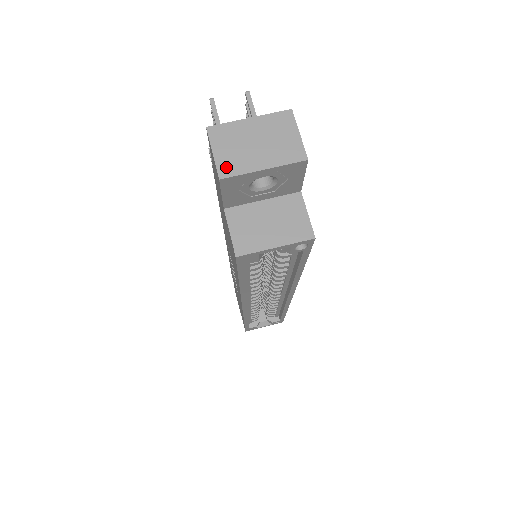
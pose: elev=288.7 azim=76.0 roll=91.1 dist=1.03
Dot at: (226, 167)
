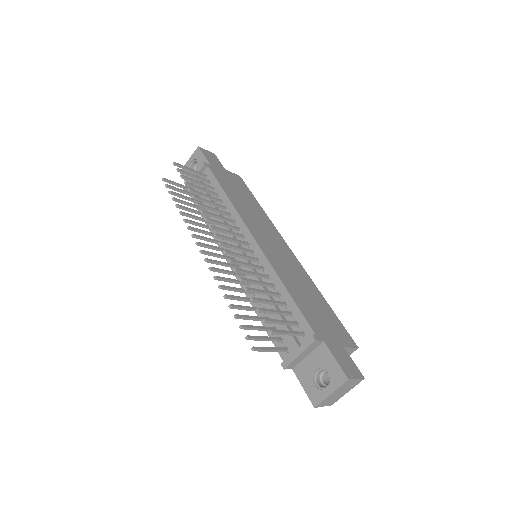
Dot at: (332, 403)
